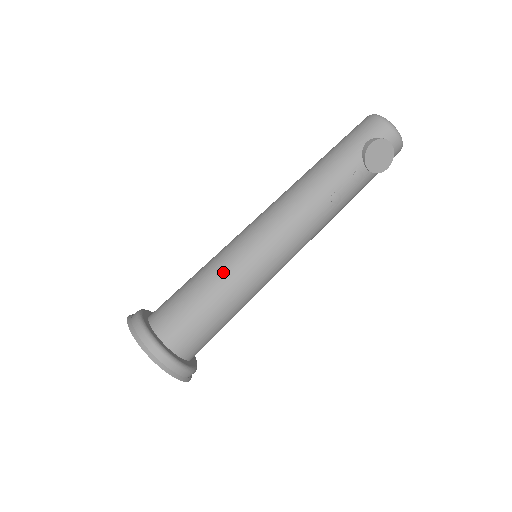
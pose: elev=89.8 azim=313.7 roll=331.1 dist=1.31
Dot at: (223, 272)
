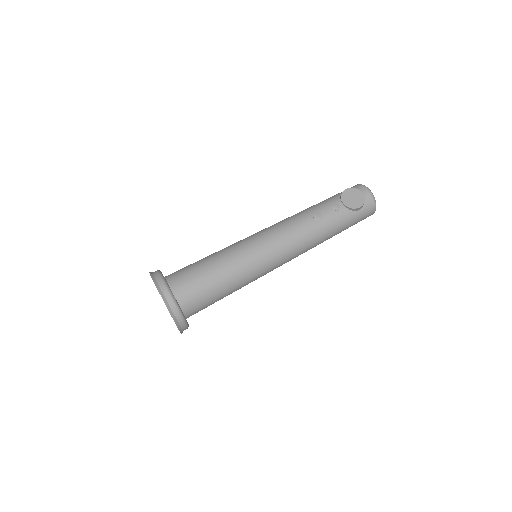
Dot at: (226, 248)
